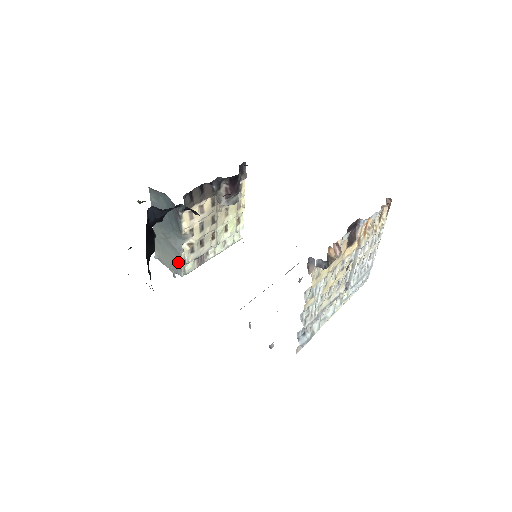
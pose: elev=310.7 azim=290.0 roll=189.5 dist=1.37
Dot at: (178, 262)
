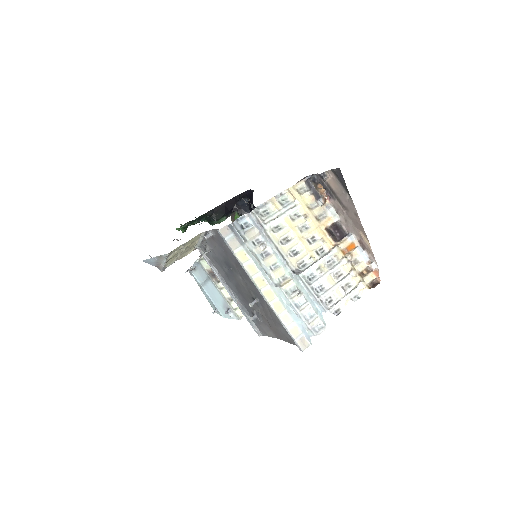
Dot at: occluded
